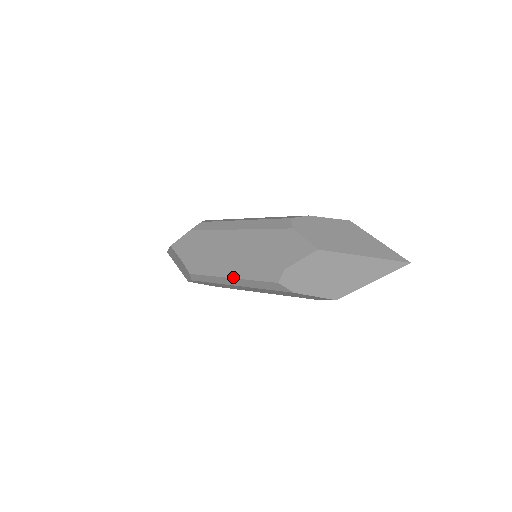
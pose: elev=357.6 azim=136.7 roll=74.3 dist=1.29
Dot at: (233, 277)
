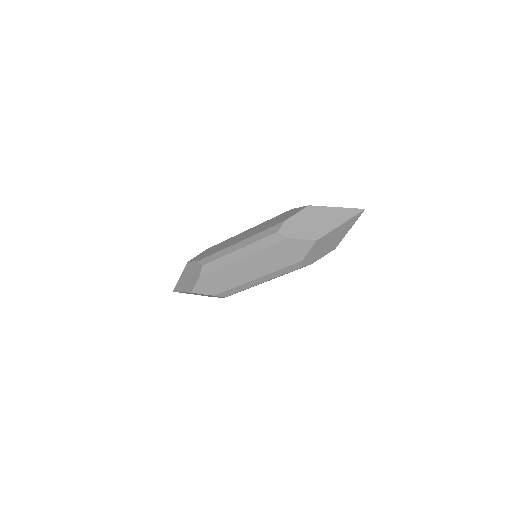
Dot at: (242, 247)
